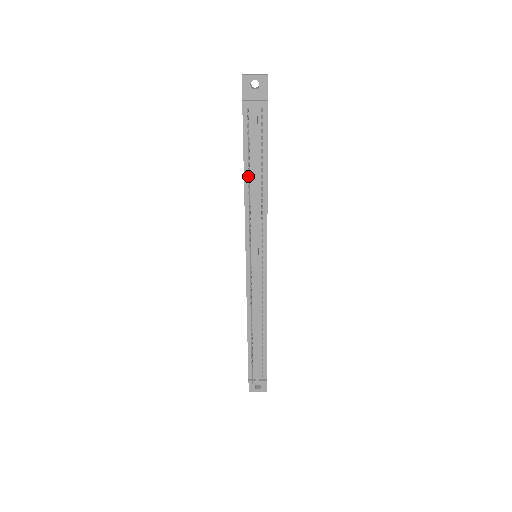
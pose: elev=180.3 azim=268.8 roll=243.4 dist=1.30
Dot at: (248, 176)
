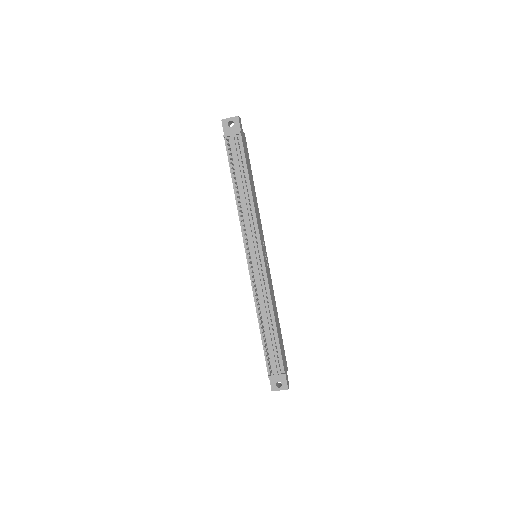
Dot at: (236, 188)
